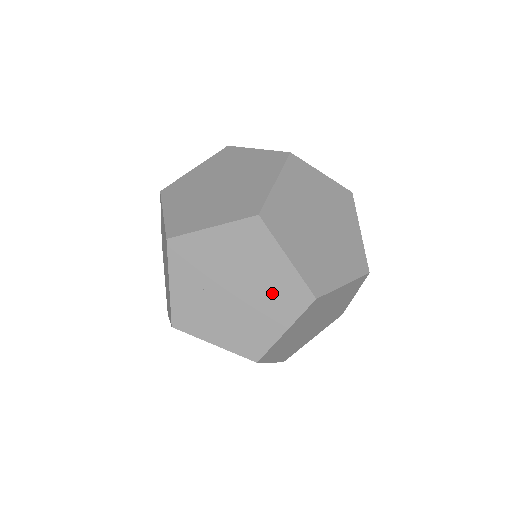
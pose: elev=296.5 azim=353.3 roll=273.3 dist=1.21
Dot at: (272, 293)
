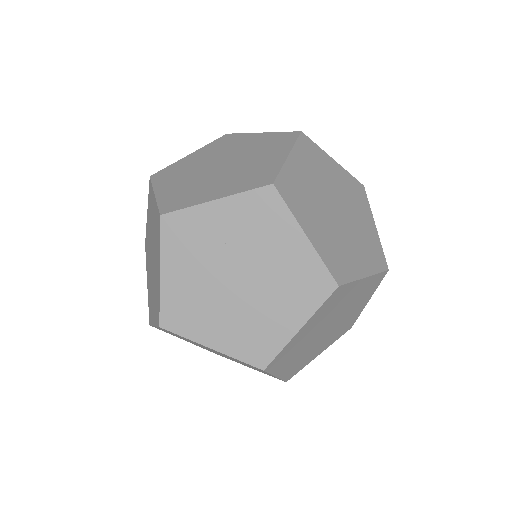
Dot at: (252, 323)
